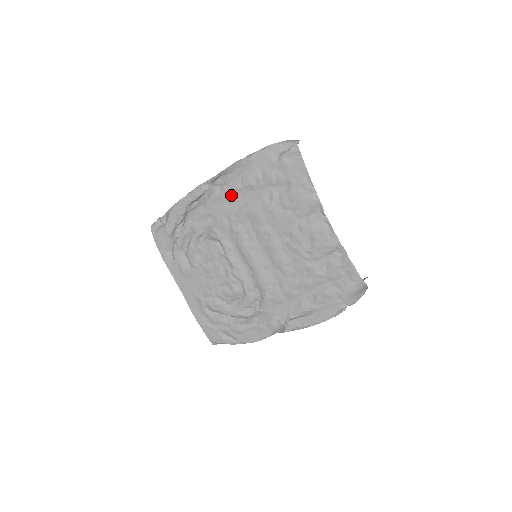
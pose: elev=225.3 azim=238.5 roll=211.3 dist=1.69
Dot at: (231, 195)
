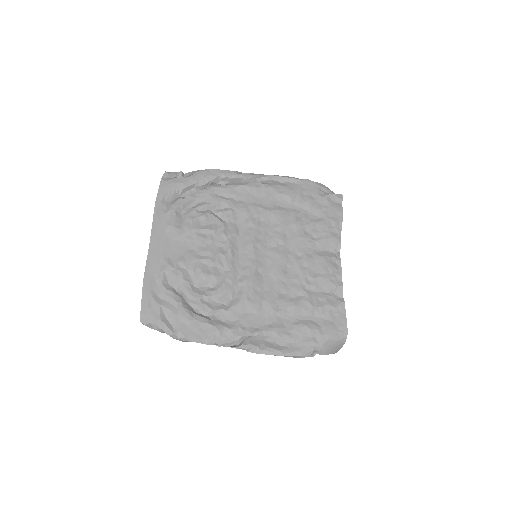
Dot at: (267, 194)
